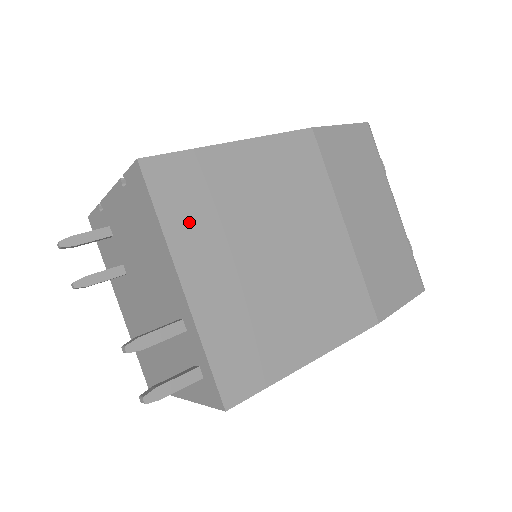
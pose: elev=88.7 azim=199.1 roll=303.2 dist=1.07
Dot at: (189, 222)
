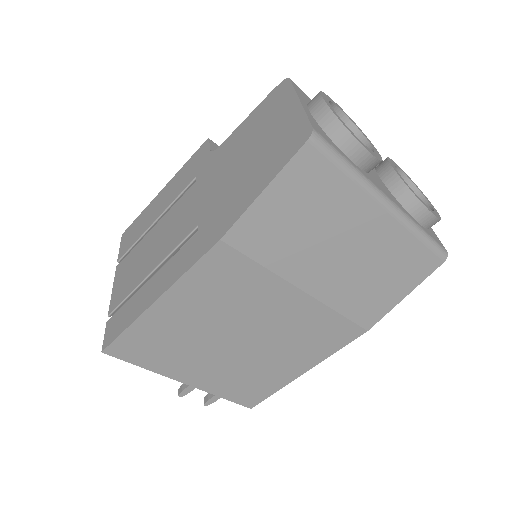
Dot at: (163, 359)
